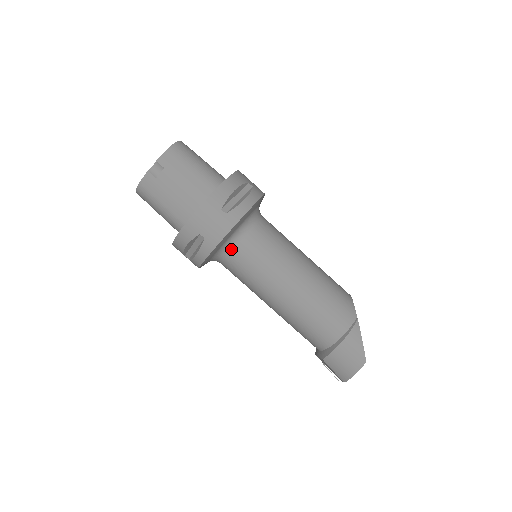
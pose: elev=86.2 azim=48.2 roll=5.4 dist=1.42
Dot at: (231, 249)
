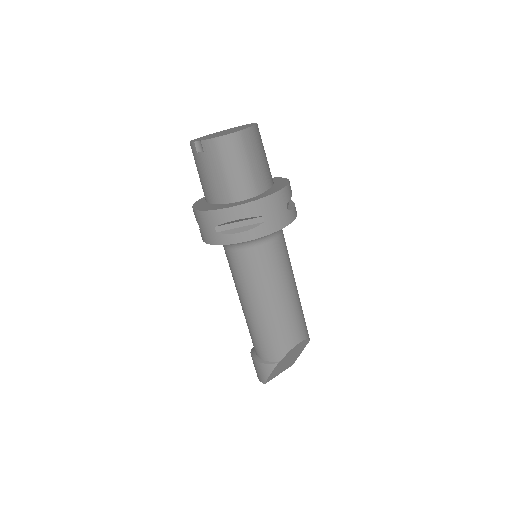
Dot at: (224, 246)
